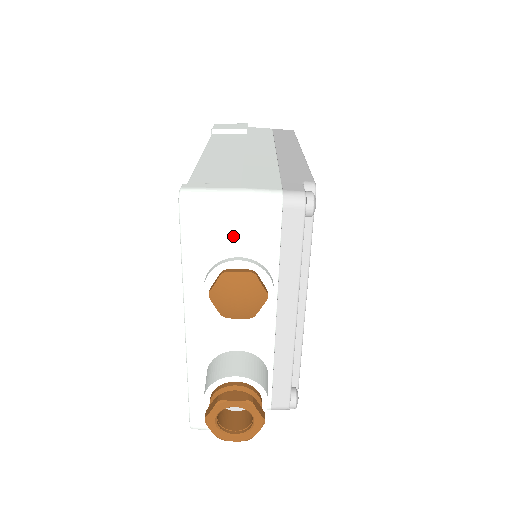
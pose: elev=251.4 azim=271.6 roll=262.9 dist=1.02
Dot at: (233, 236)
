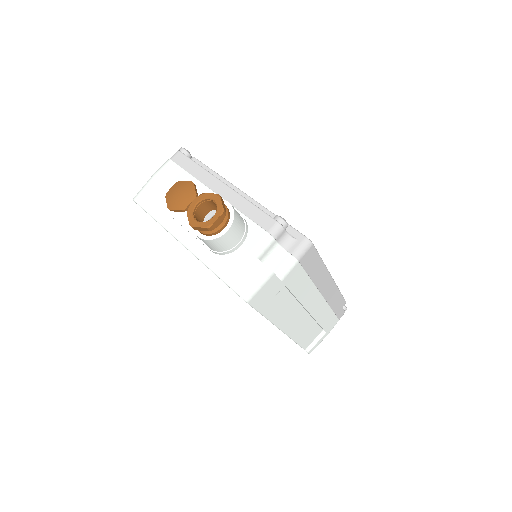
Dot at: (163, 186)
